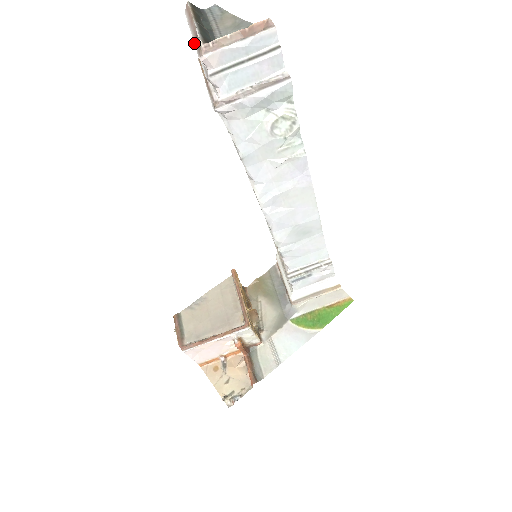
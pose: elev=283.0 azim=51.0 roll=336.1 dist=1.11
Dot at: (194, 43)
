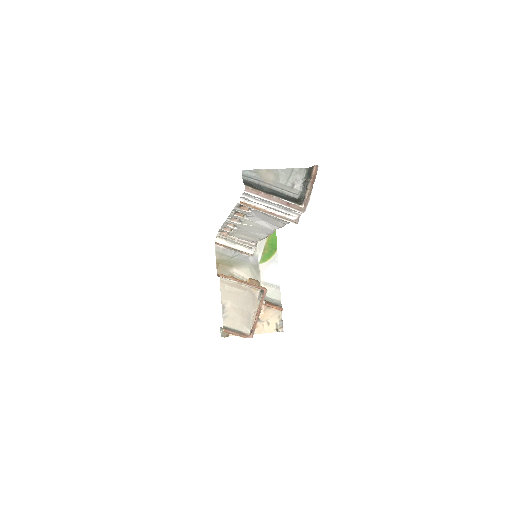
Dot at: (253, 201)
